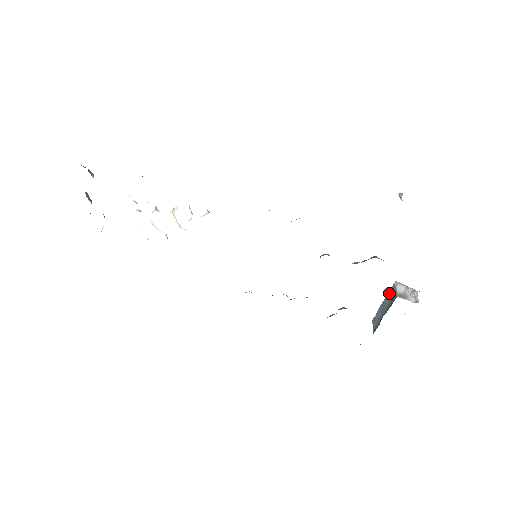
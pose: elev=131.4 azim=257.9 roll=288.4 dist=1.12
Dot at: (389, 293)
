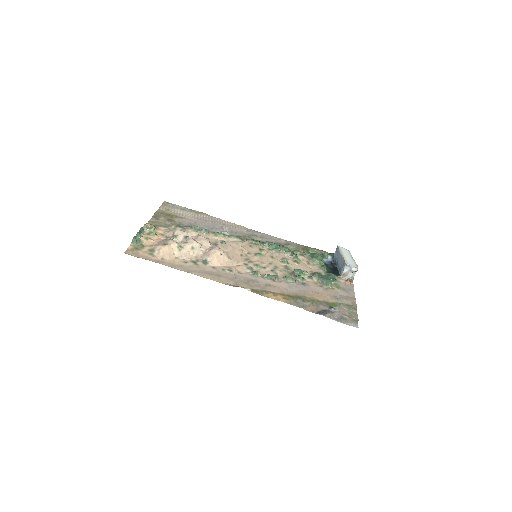
Dot at: (343, 261)
